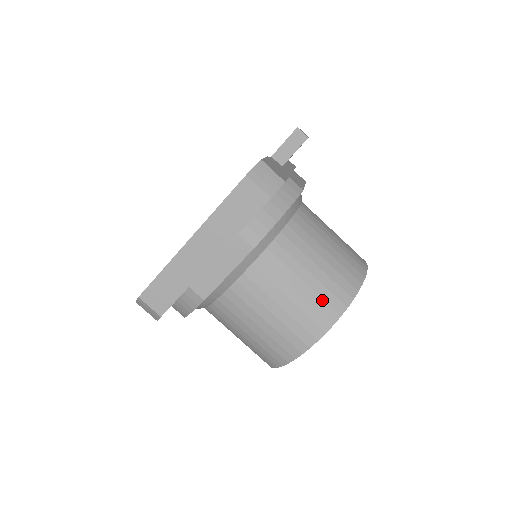
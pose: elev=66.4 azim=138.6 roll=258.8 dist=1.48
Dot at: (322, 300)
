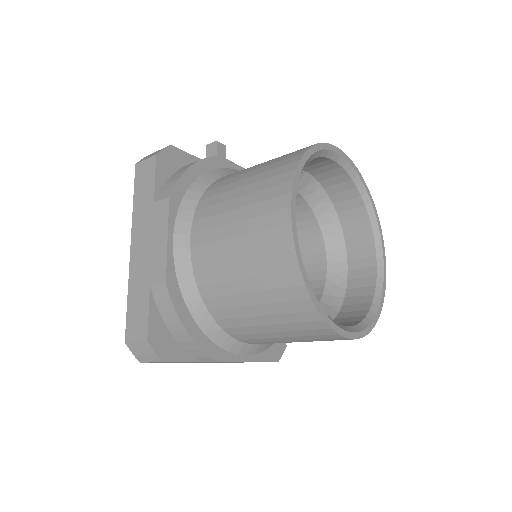
Dot at: (269, 179)
